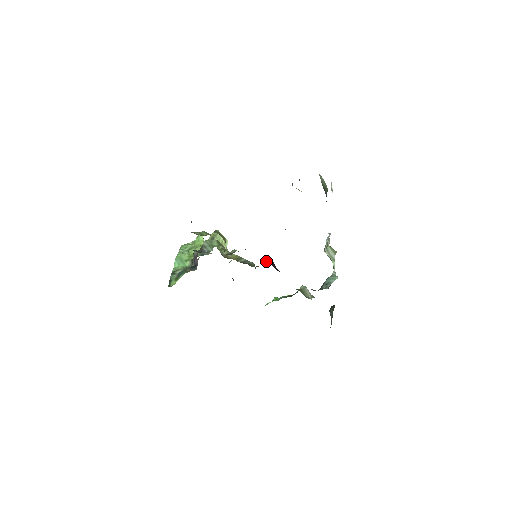
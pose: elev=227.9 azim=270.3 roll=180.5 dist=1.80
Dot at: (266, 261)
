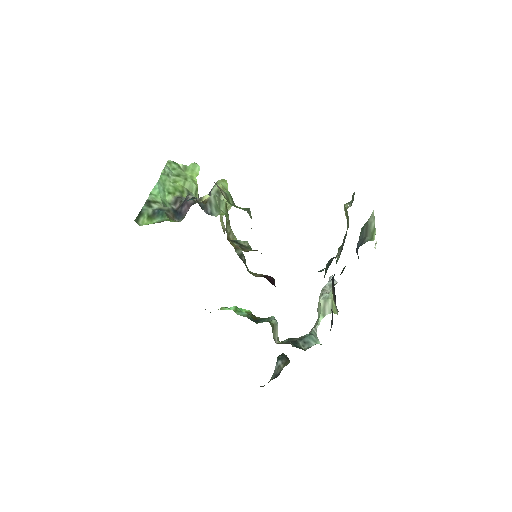
Dot at: (272, 282)
